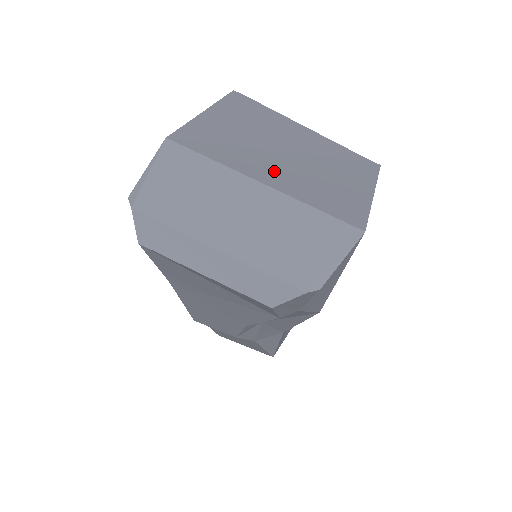
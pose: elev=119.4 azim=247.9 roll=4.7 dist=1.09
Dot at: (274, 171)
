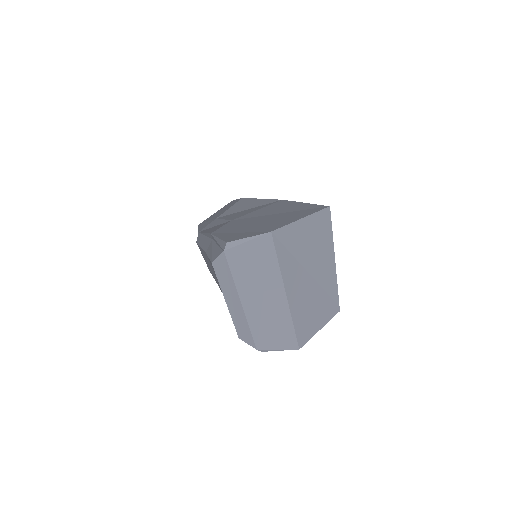
Dot at: (297, 290)
